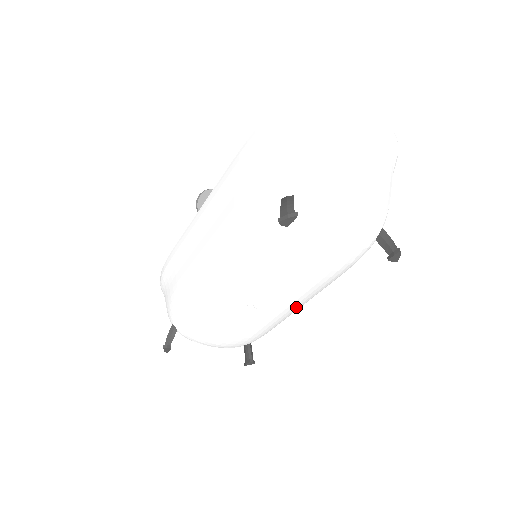
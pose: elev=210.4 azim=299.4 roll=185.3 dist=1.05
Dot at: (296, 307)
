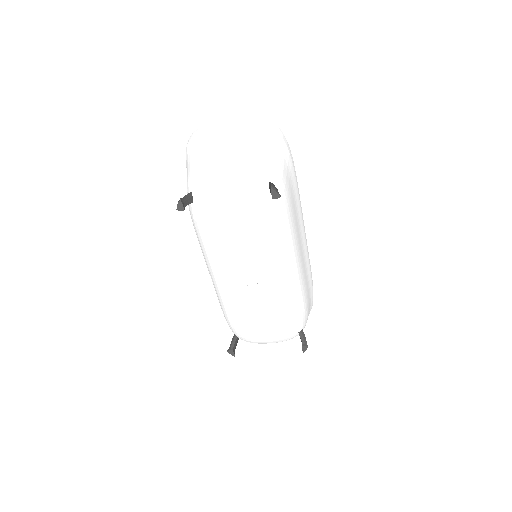
Dot at: (277, 275)
